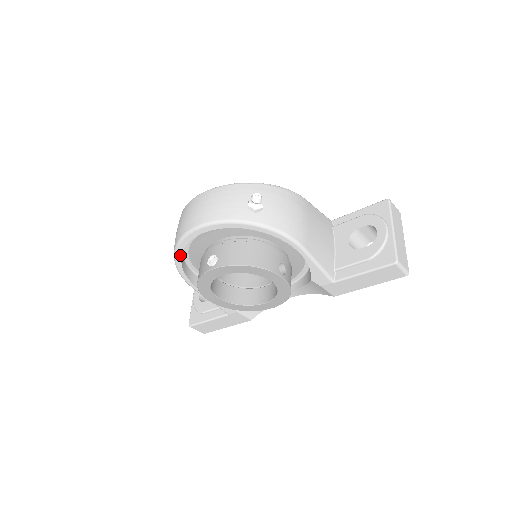
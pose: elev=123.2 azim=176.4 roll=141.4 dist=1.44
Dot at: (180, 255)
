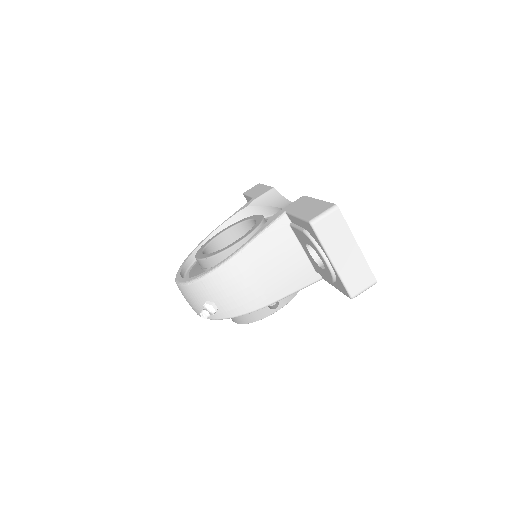
Dot at: occluded
